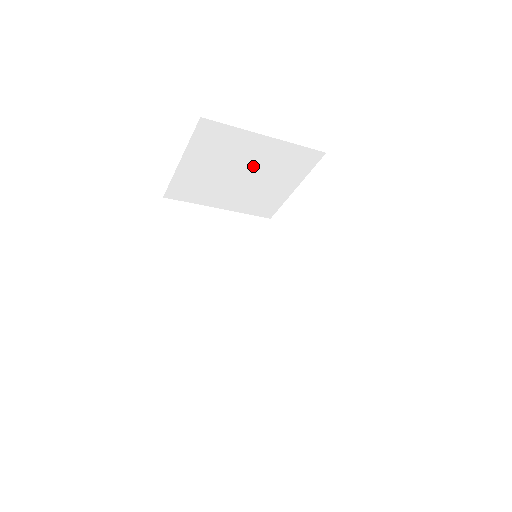
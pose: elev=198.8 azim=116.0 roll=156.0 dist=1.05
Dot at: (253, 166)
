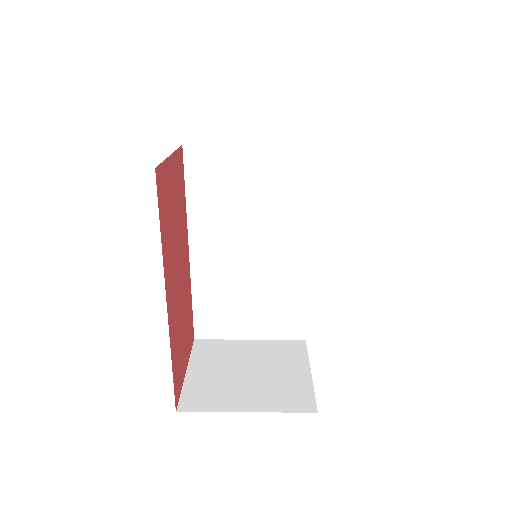
Dot at: occluded
